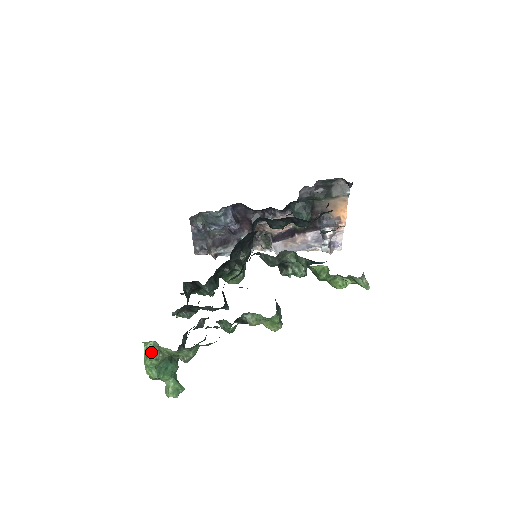
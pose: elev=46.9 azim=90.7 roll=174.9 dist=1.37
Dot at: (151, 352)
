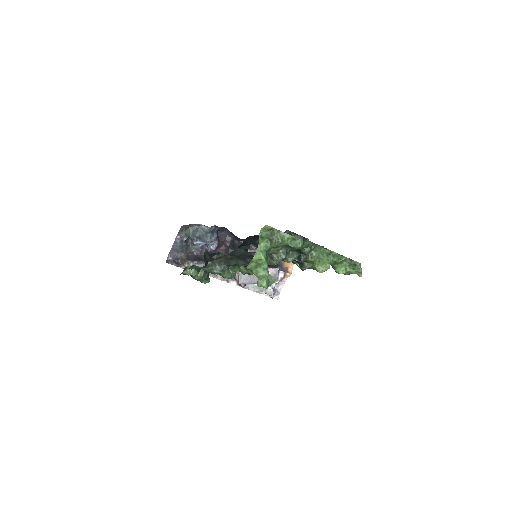
Dot at: (266, 237)
